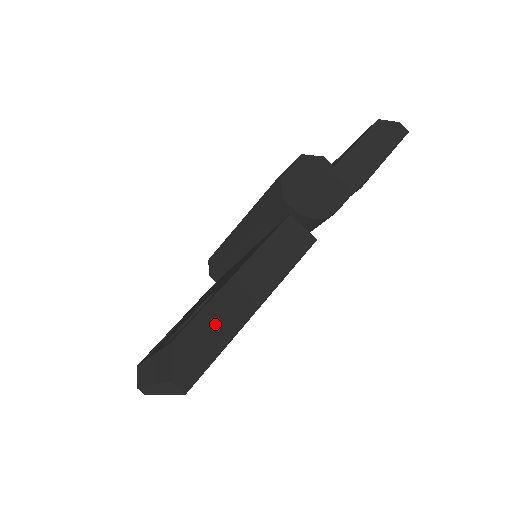
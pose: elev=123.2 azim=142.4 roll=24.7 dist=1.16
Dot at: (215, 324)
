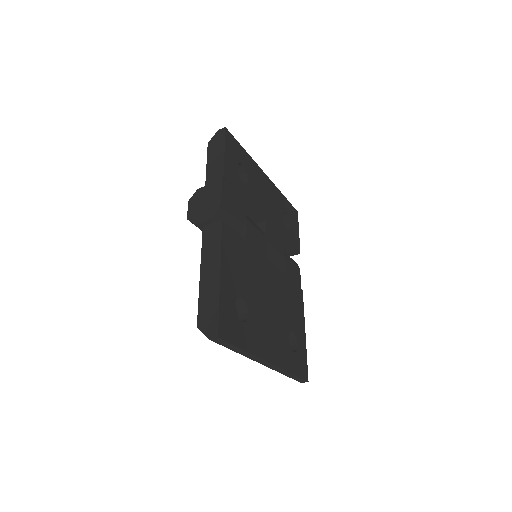
Dot at: (208, 301)
